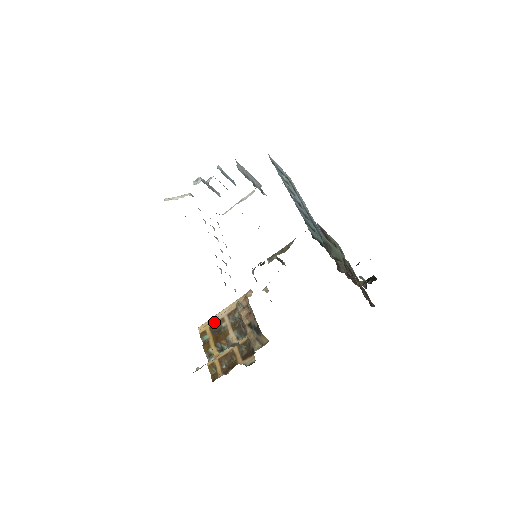
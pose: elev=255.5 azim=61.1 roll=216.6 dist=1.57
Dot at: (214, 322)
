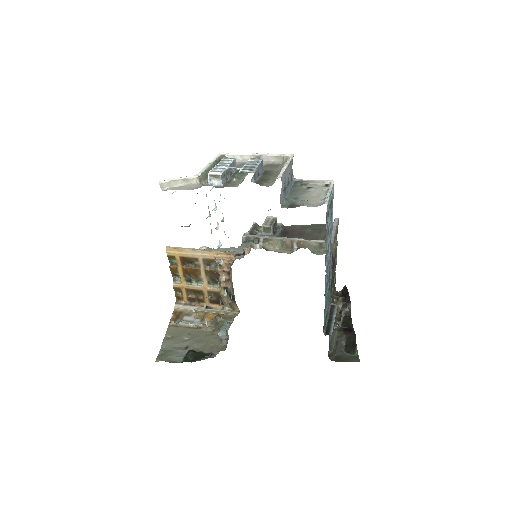
Dot at: (186, 256)
